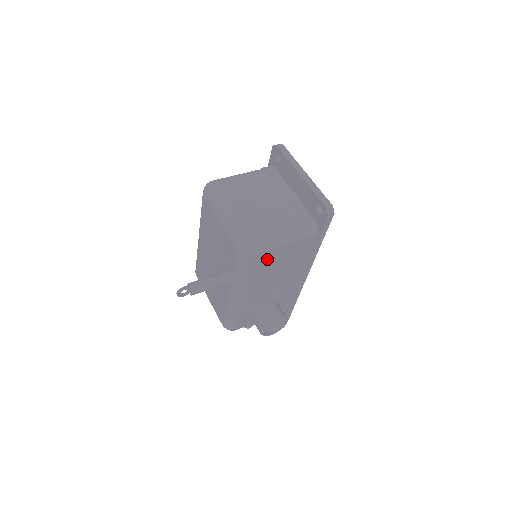
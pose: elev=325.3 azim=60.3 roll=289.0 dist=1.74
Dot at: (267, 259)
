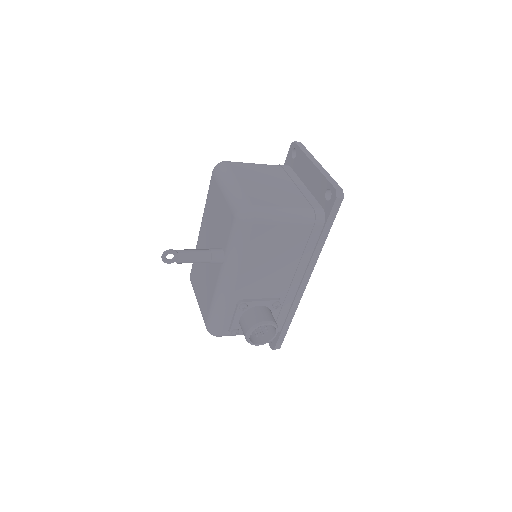
Dot at: (265, 236)
